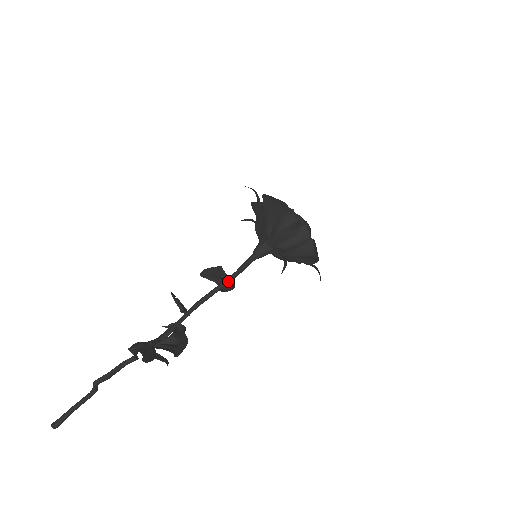
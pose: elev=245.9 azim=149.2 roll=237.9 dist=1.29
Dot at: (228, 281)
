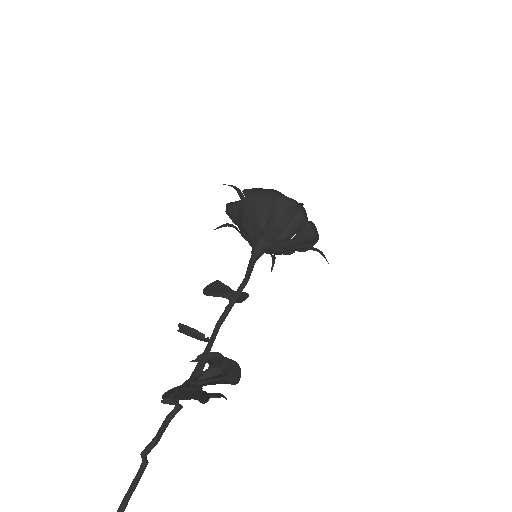
Dot at: (241, 289)
